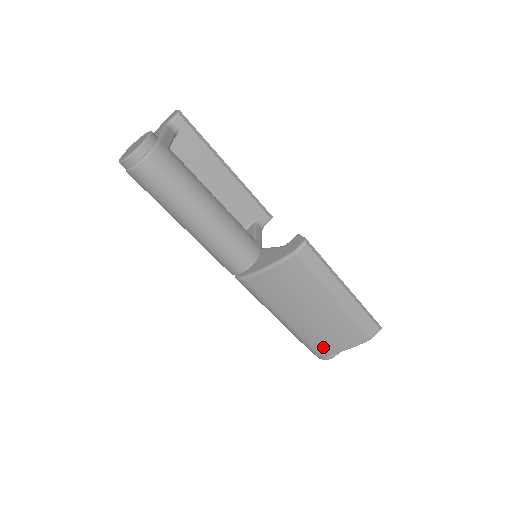
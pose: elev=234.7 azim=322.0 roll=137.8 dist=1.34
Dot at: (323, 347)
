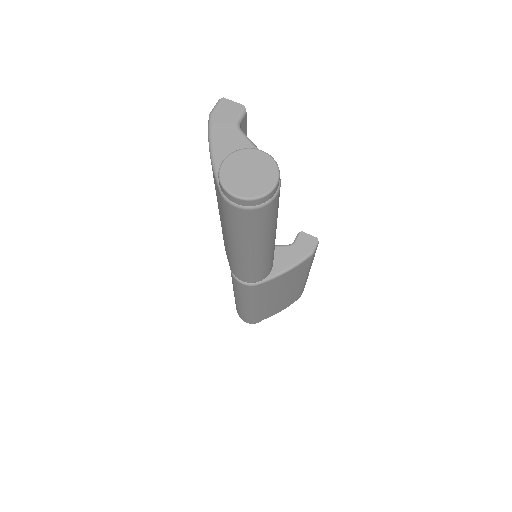
Dot at: (266, 316)
